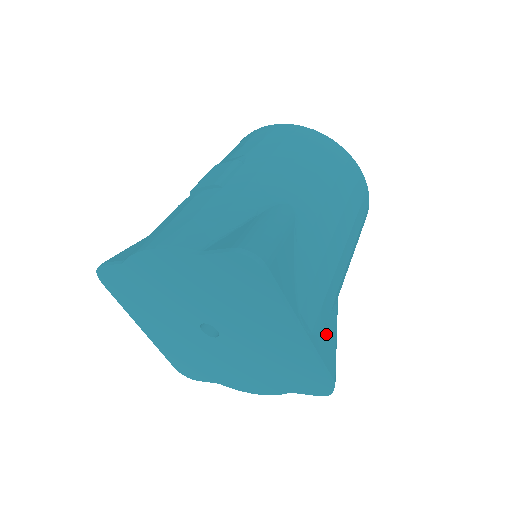
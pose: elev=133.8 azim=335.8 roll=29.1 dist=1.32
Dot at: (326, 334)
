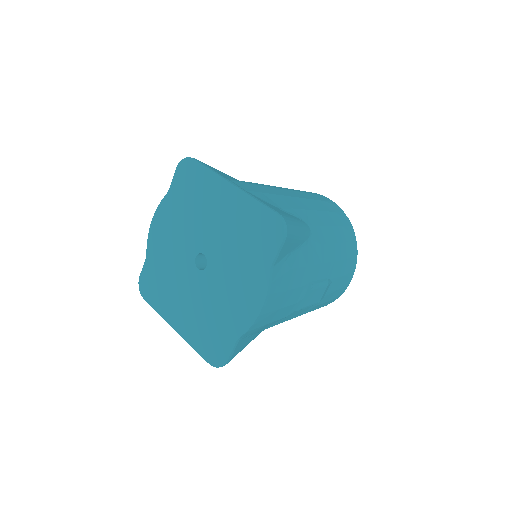
Dot at: (273, 206)
